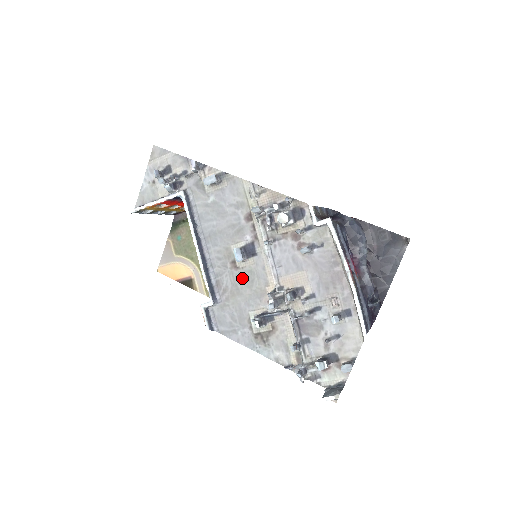
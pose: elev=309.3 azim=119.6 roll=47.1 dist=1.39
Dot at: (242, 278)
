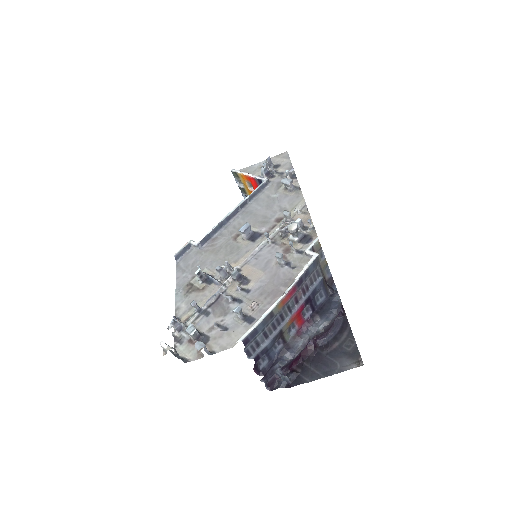
Dot at: (229, 247)
